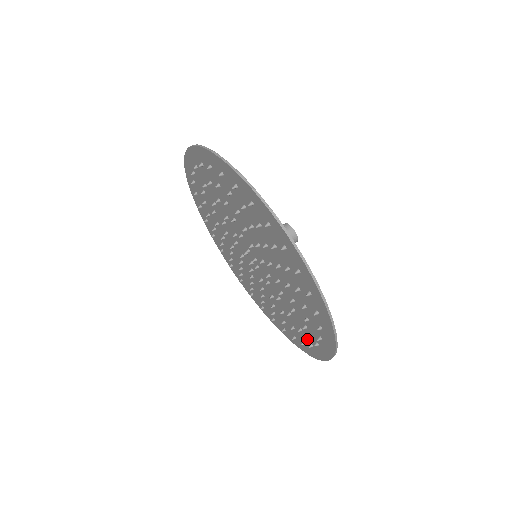
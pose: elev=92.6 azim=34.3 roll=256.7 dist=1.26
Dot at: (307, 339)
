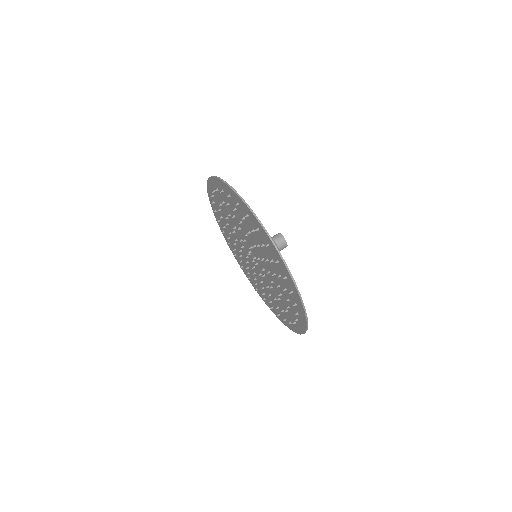
Dot at: (292, 318)
